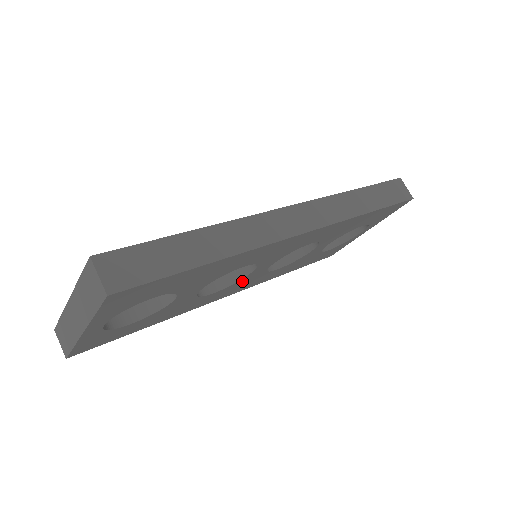
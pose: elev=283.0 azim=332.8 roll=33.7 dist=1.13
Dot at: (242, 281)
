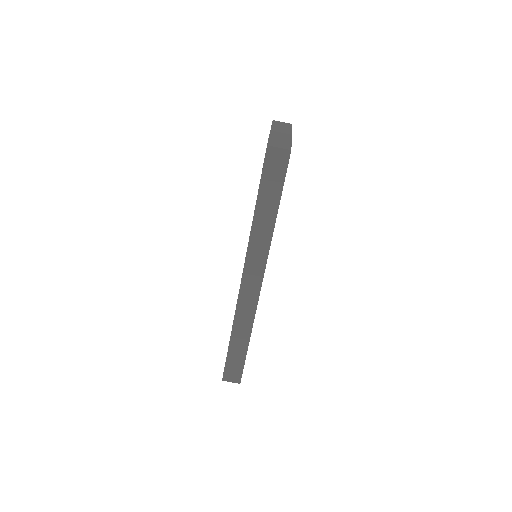
Dot at: occluded
